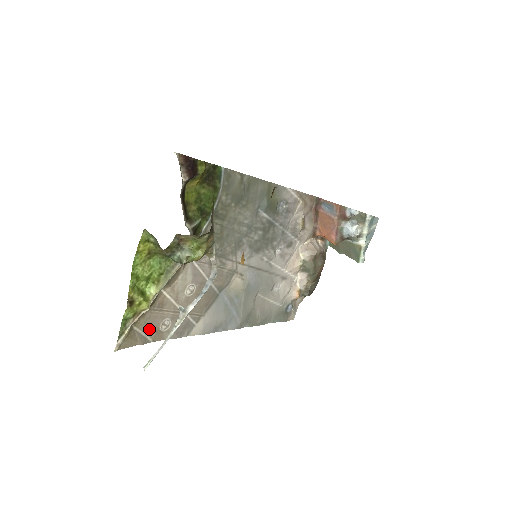
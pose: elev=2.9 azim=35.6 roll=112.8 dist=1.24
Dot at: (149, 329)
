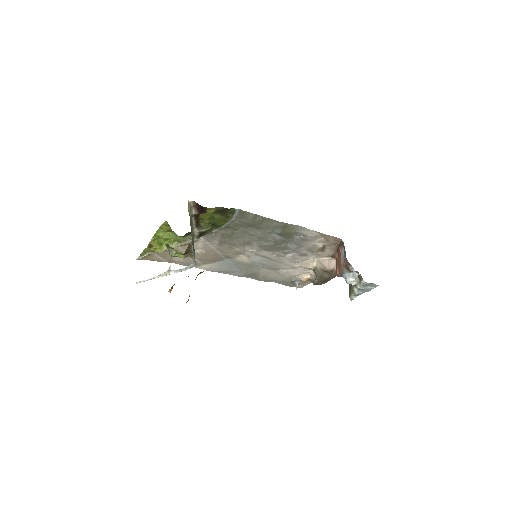
Dot at: (165, 257)
